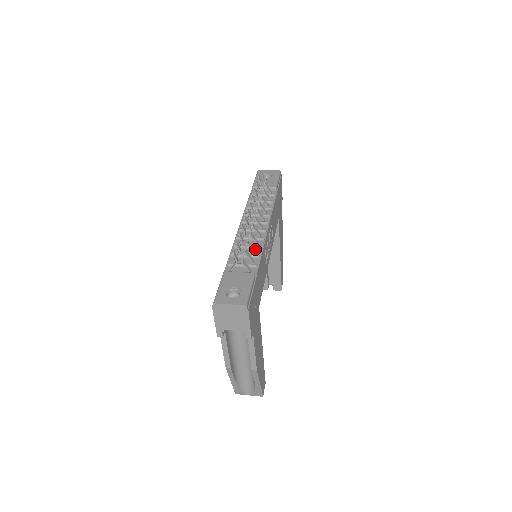
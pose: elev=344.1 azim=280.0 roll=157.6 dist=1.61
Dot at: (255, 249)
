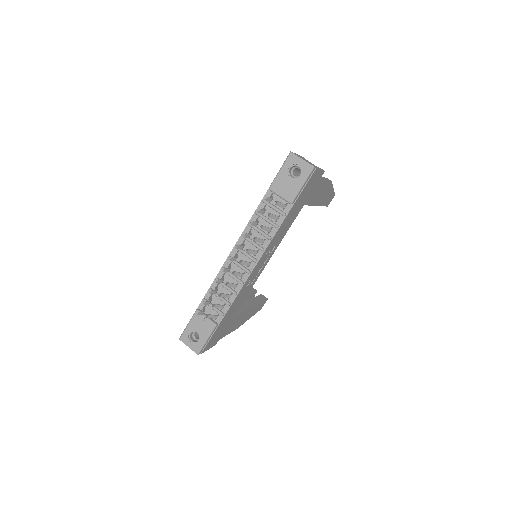
Dot at: (231, 292)
